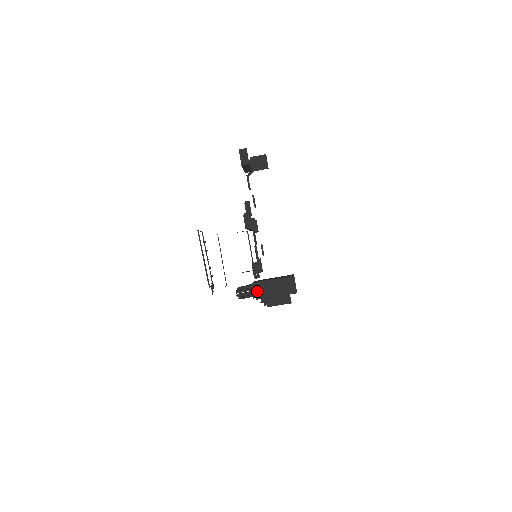
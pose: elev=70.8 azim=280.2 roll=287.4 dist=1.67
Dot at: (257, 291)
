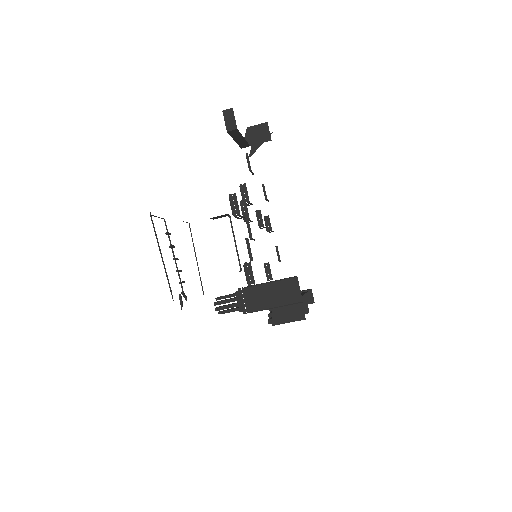
Dot at: (244, 301)
